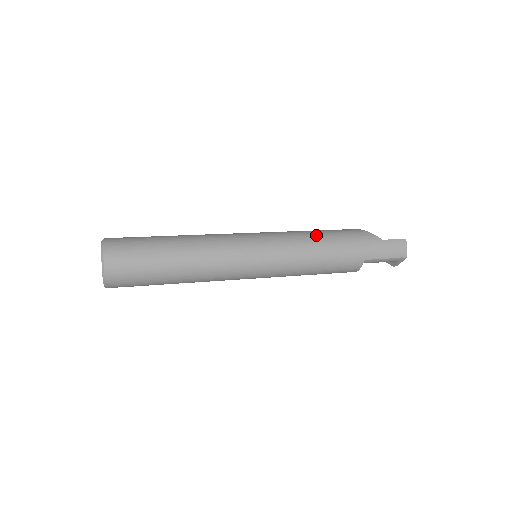
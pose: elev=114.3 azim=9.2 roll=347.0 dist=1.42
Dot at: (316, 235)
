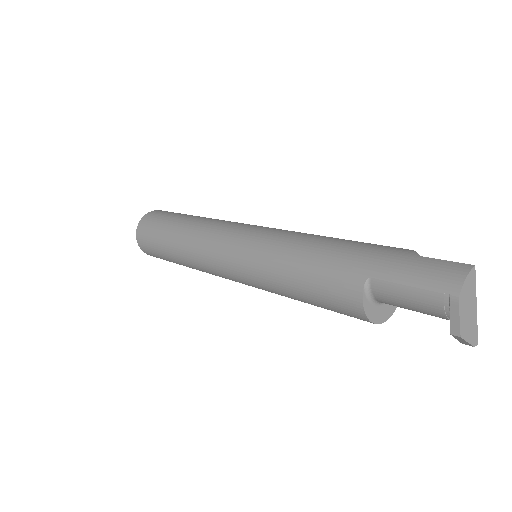
Dot at: (324, 236)
